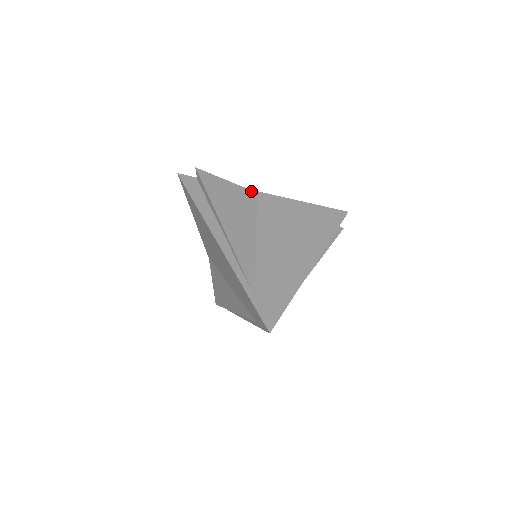
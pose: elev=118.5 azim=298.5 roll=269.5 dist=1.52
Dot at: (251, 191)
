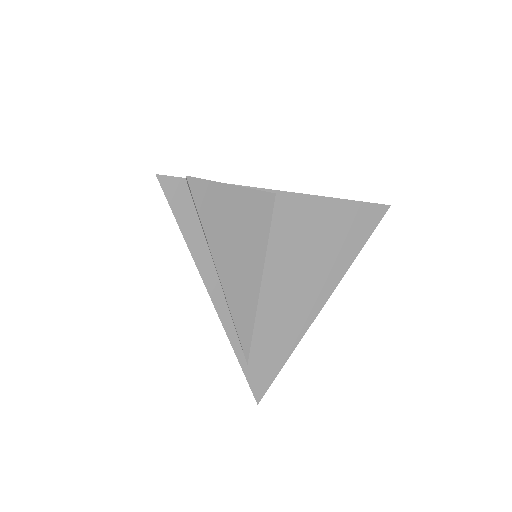
Dot at: (266, 194)
